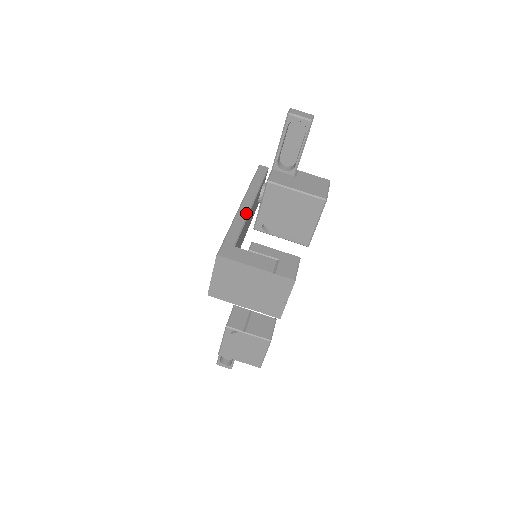
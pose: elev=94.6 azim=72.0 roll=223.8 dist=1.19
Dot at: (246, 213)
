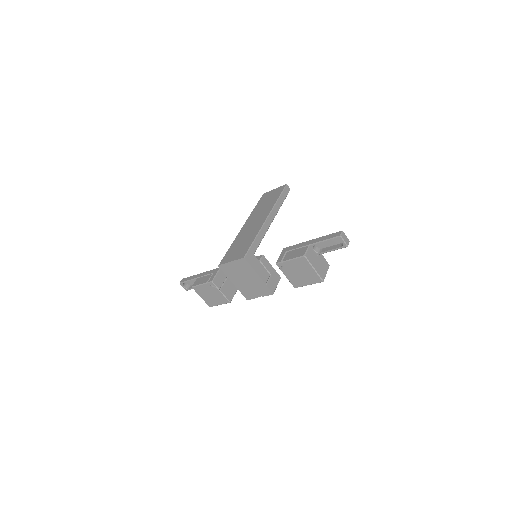
Dot at: (267, 228)
